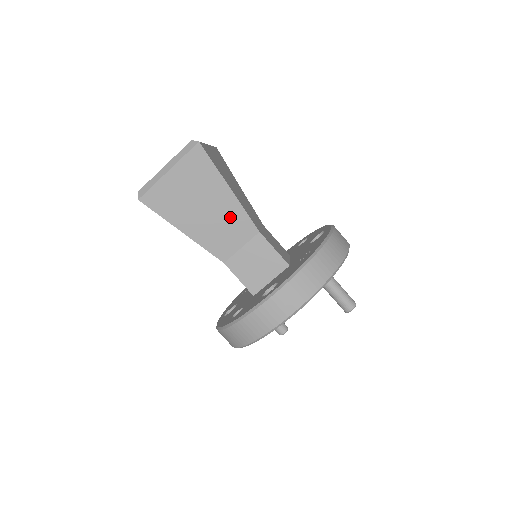
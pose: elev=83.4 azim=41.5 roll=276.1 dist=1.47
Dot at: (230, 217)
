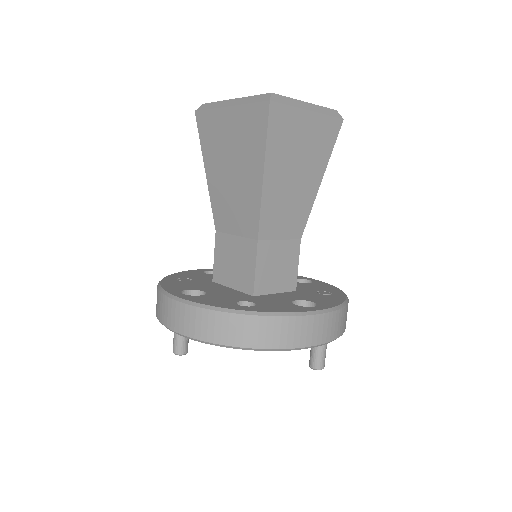
Dot at: (300, 204)
